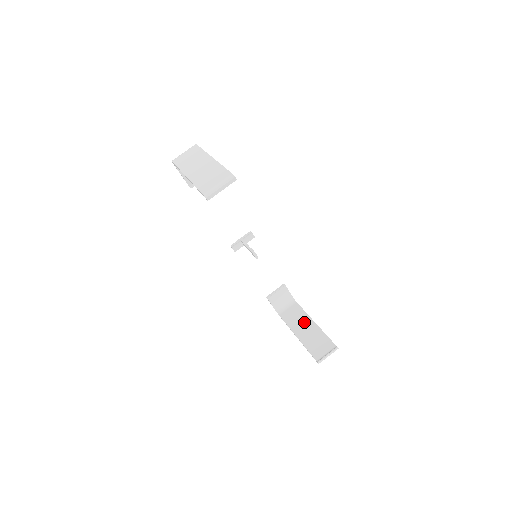
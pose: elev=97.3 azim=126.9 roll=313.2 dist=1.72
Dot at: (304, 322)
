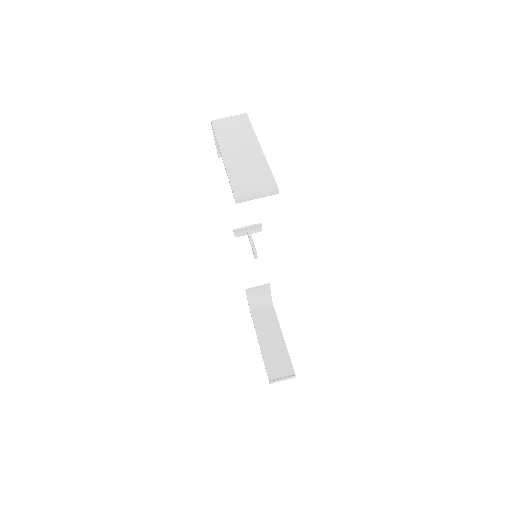
Dot at: (272, 331)
